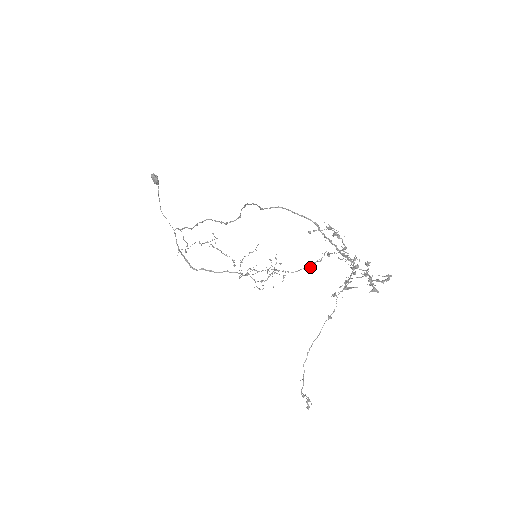
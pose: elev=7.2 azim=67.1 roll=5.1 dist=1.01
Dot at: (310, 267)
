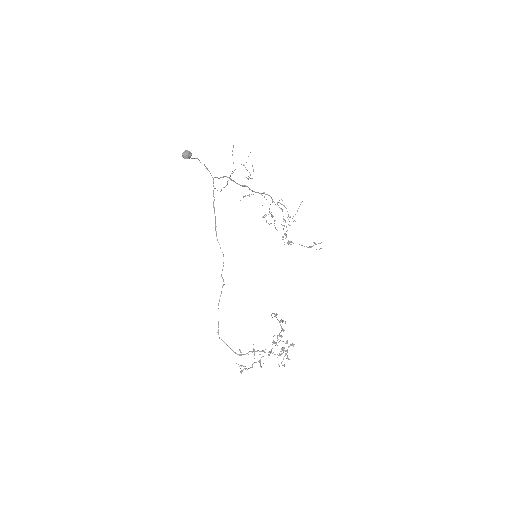
Dot at: (309, 246)
